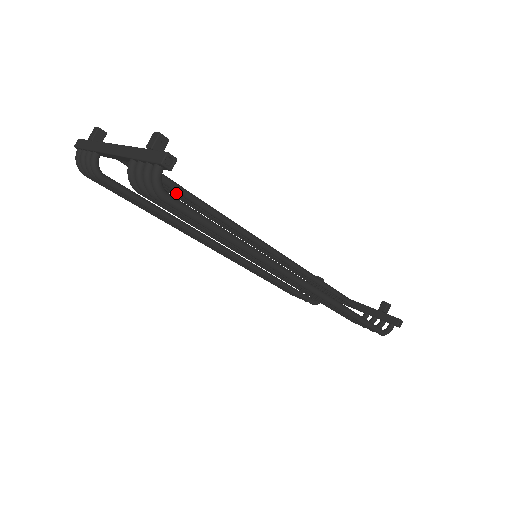
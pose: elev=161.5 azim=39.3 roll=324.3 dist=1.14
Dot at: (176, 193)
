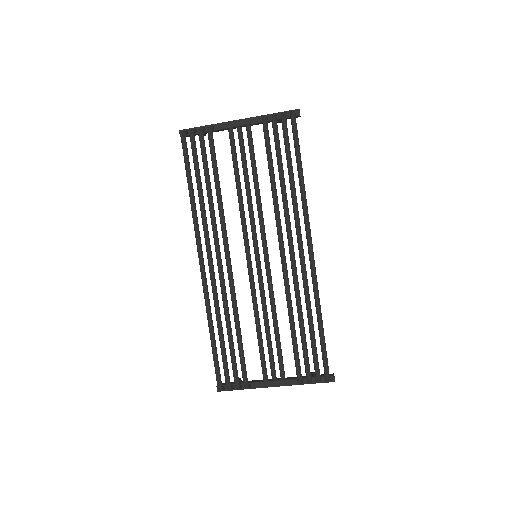
Dot at: (246, 168)
